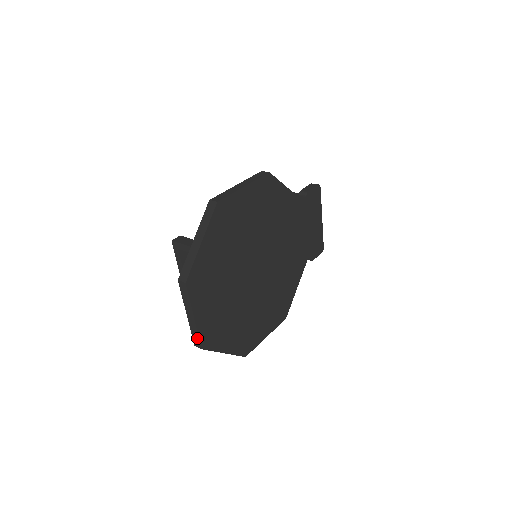
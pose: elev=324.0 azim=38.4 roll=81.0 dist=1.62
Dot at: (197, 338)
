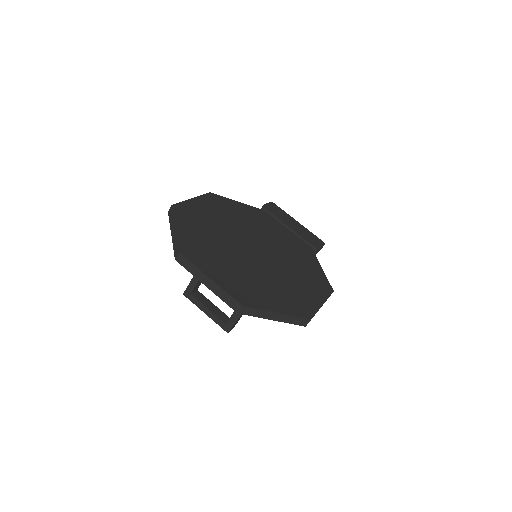
Dot at: (230, 299)
